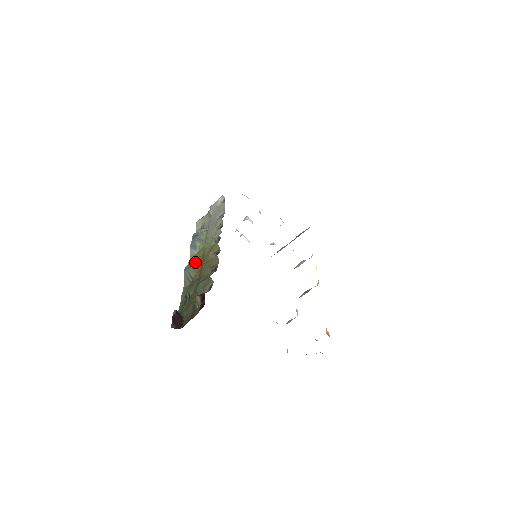
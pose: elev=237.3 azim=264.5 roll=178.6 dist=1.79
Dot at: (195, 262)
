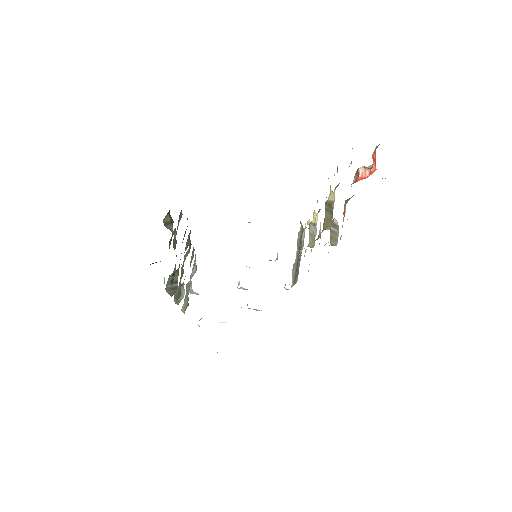
Dot at: (179, 287)
